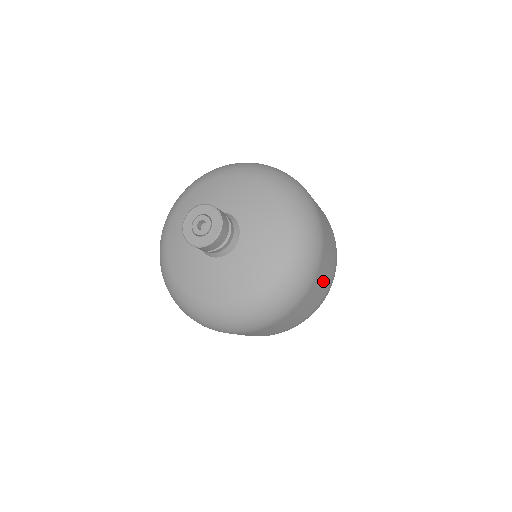
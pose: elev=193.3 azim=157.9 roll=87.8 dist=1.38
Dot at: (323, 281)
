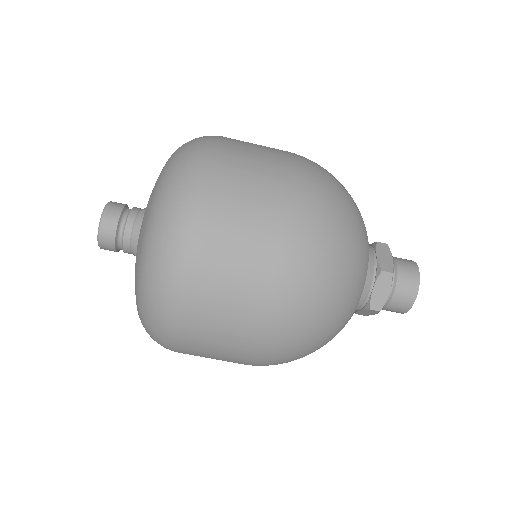
Dot at: (254, 174)
